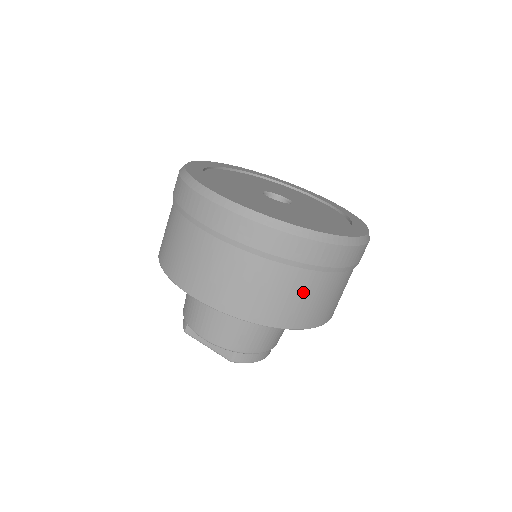
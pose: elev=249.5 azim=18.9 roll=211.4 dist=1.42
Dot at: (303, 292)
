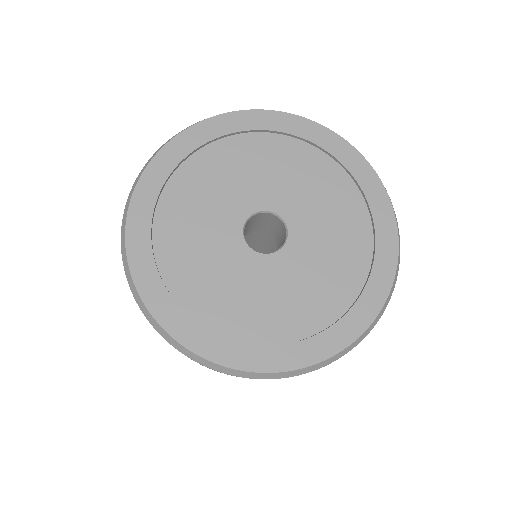
Dot at: occluded
